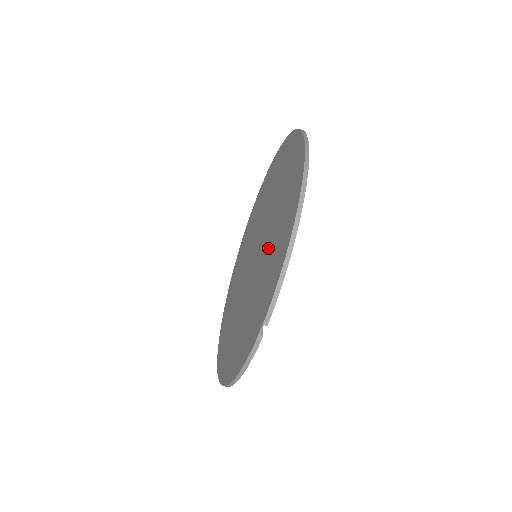
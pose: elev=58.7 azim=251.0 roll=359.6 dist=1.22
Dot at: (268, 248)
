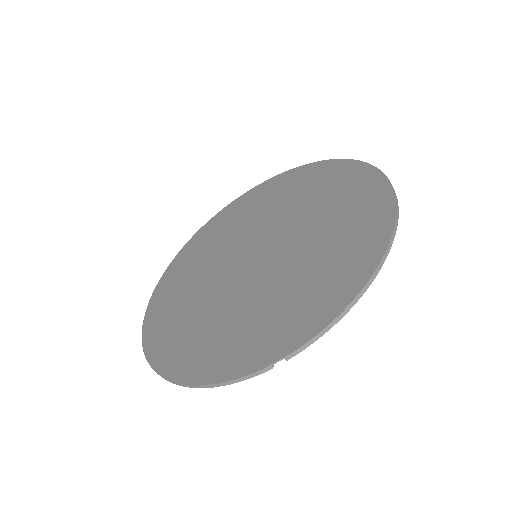
Dot at: (297, 267)
